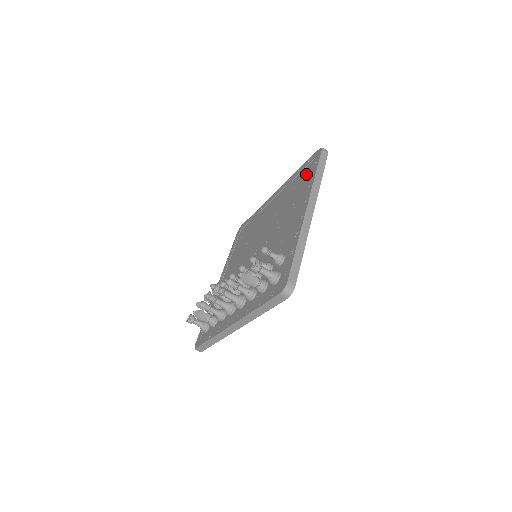
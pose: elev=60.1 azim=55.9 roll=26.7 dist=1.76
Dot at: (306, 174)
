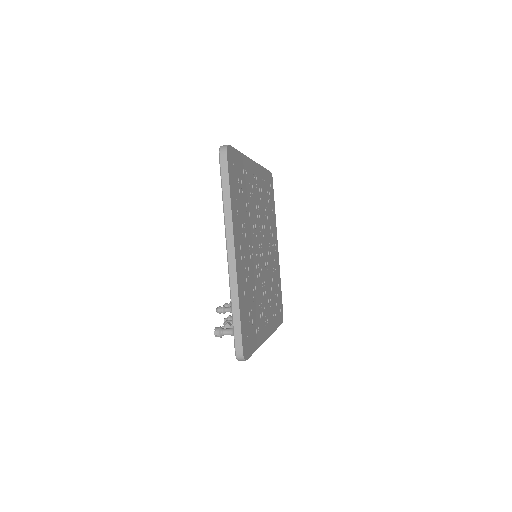
Dot at: occluded
